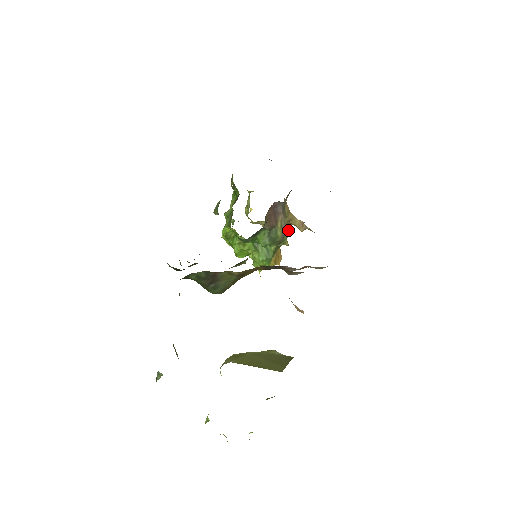
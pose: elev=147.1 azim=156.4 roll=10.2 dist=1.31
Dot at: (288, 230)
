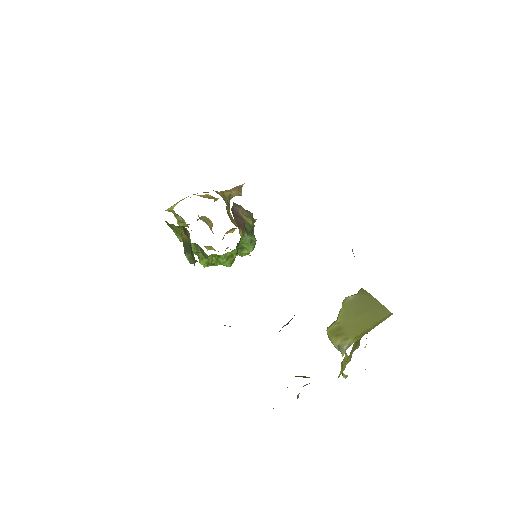
Dot at: (249, 212)
